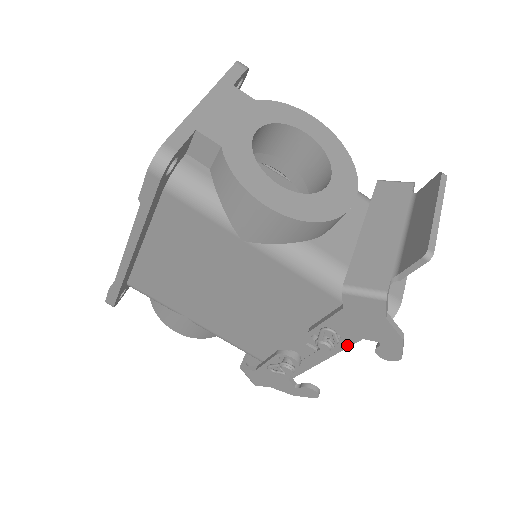
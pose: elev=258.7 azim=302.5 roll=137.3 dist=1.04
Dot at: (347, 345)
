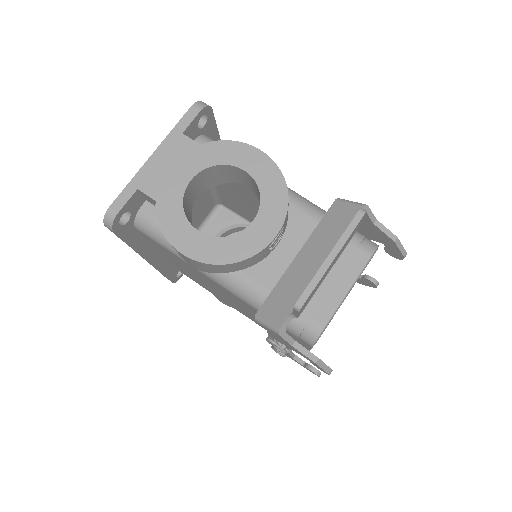
Dot at: (307, 349)
